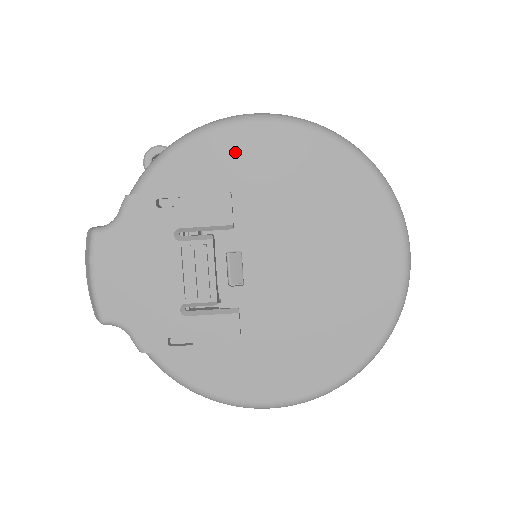
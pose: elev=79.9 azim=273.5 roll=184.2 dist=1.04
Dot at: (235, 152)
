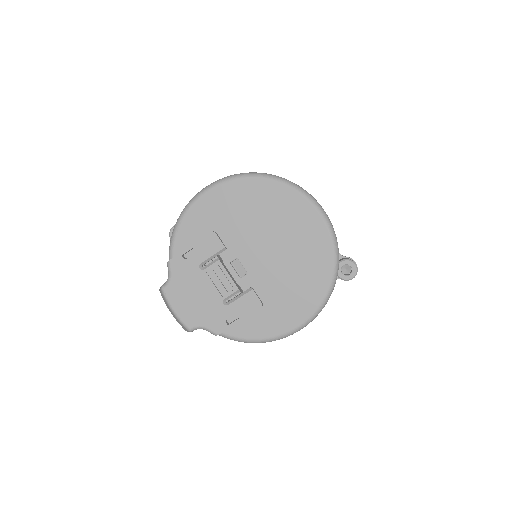
Dot at: (206, 211)
